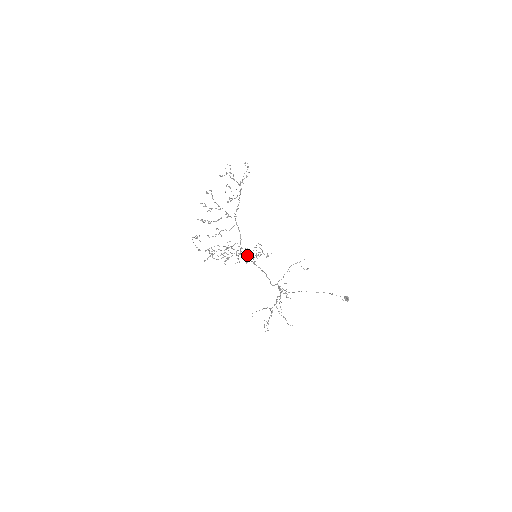
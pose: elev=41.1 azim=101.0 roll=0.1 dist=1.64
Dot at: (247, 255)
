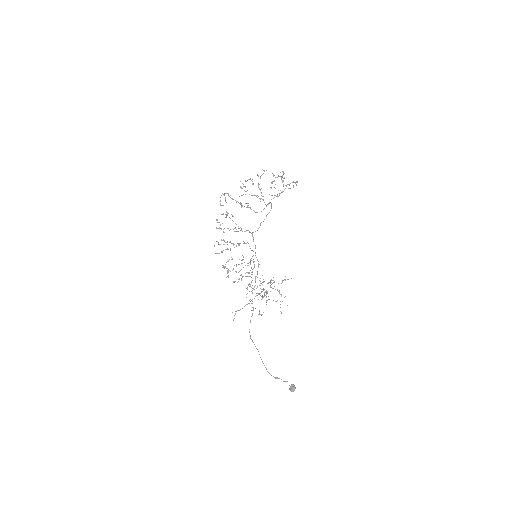
Dot at: occluded
